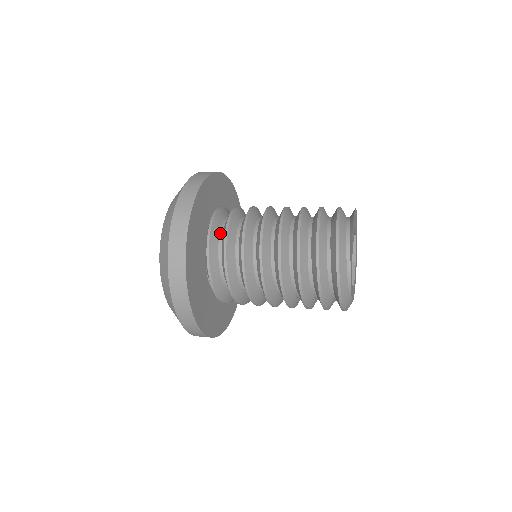
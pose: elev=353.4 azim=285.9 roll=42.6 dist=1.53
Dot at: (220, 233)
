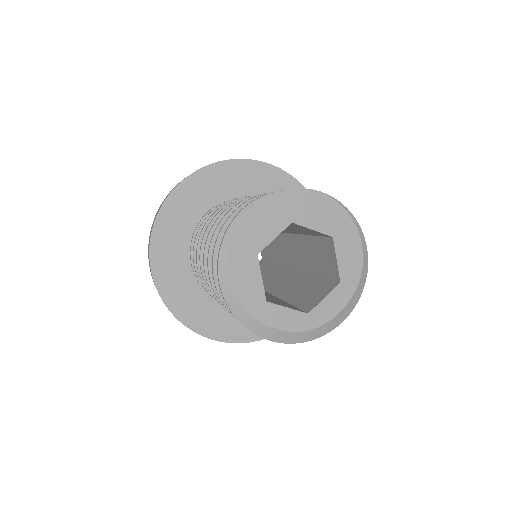
Dot at: occluded
